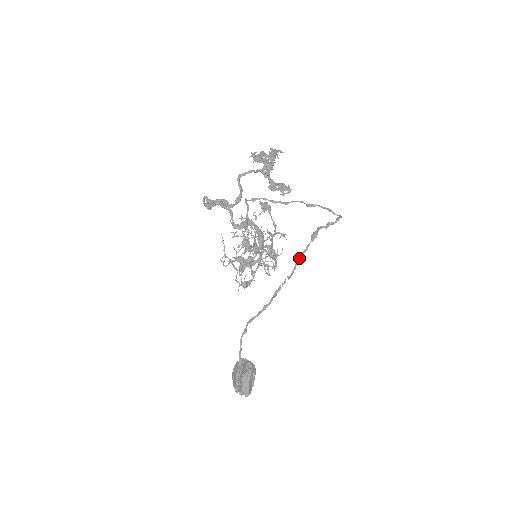
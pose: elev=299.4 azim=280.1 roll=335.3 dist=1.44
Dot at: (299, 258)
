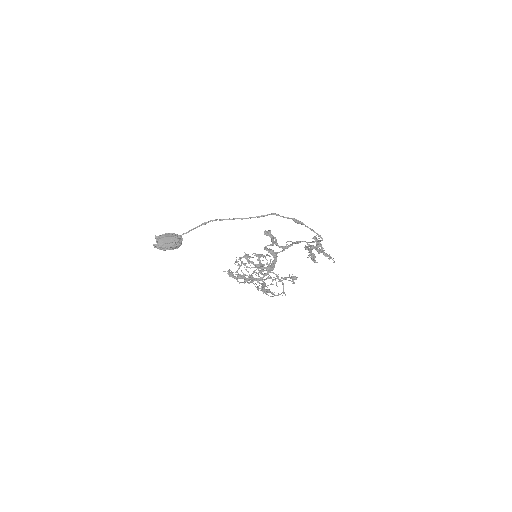
Dot at: (275, 214)
